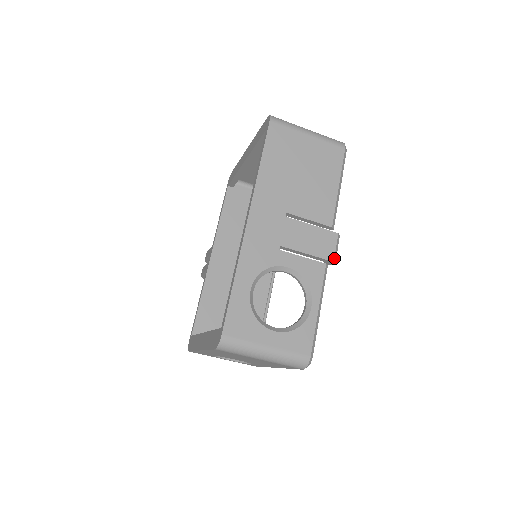
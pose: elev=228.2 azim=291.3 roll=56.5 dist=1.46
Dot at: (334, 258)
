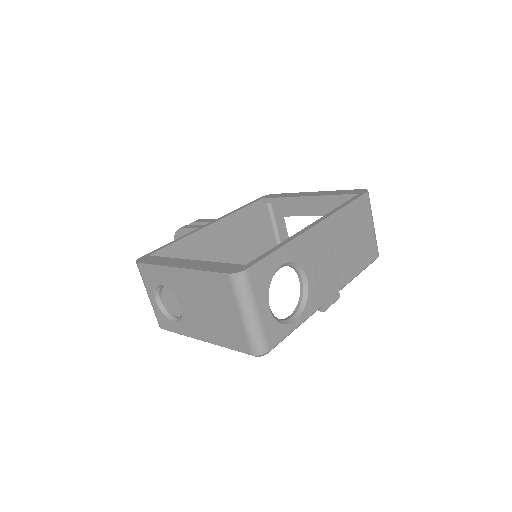
Dot at: (327, 308)
